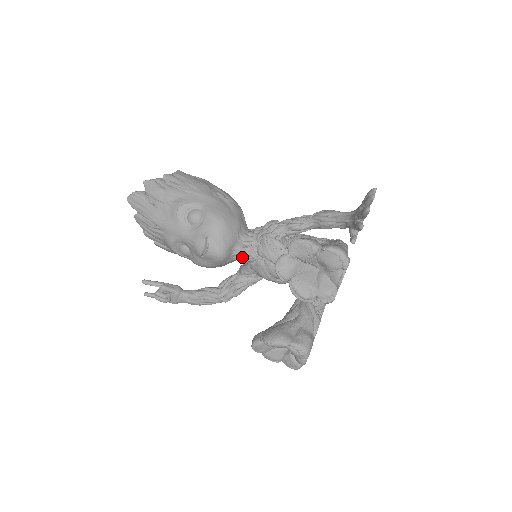
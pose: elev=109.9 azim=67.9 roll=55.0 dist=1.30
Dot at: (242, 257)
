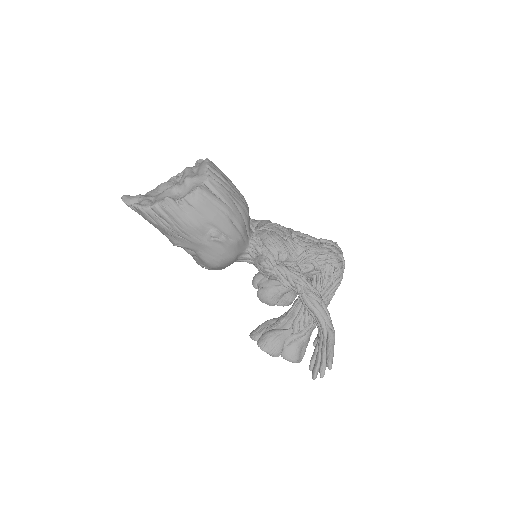
Dot at: occluded
